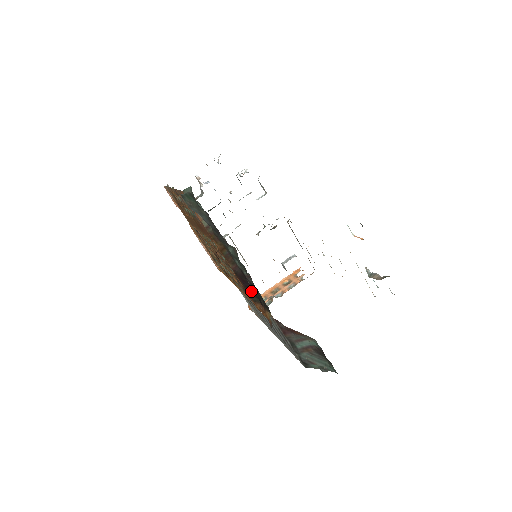
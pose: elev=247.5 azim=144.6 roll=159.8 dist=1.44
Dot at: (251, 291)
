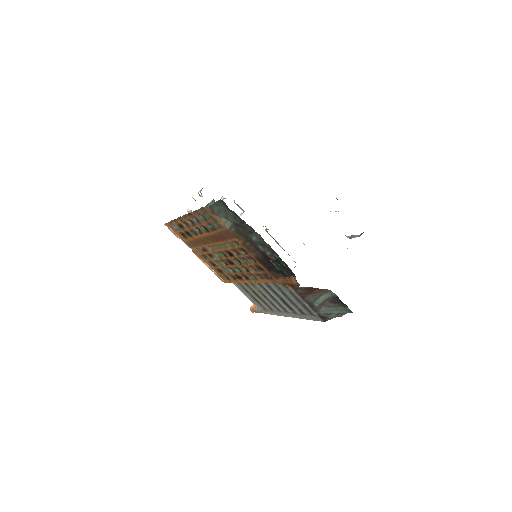
Dot at: (273, 269)
